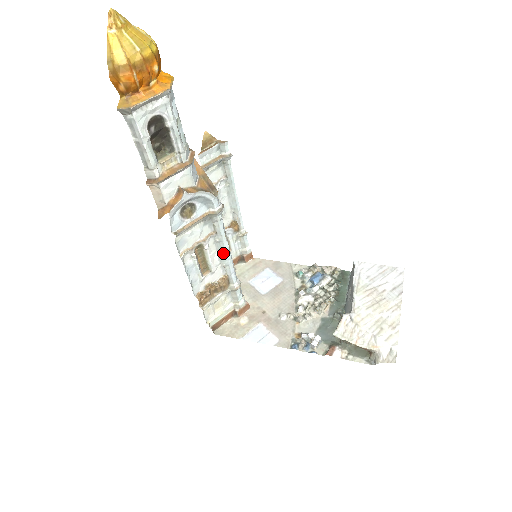
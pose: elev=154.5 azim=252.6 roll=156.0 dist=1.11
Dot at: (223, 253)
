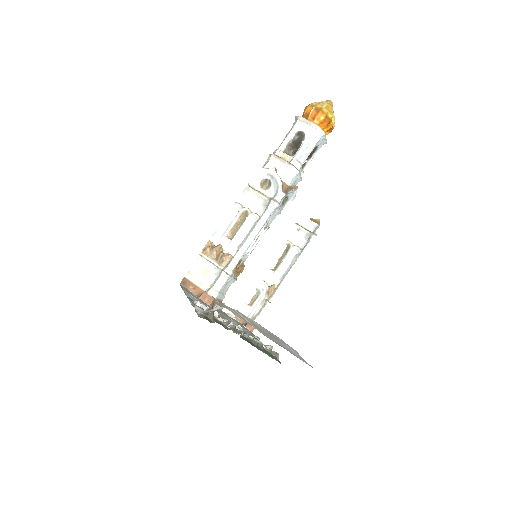
Dot at: (248, 236)
